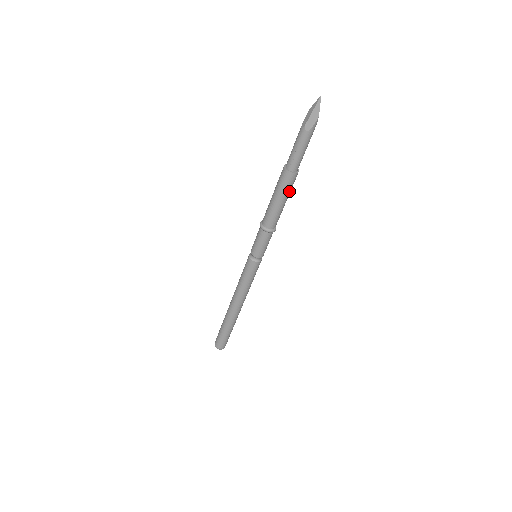
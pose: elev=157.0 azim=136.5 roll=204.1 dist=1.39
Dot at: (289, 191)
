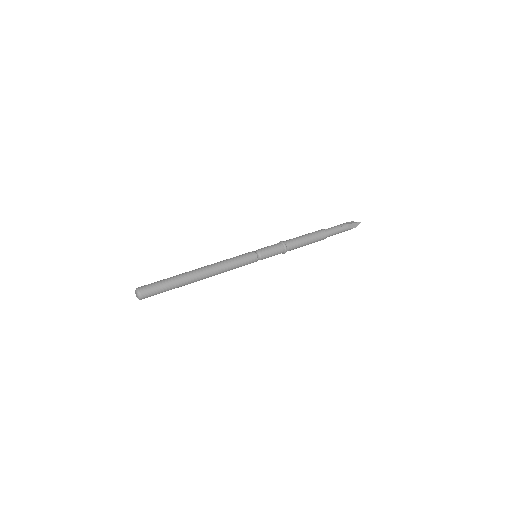
Dot at: (314, 242)
